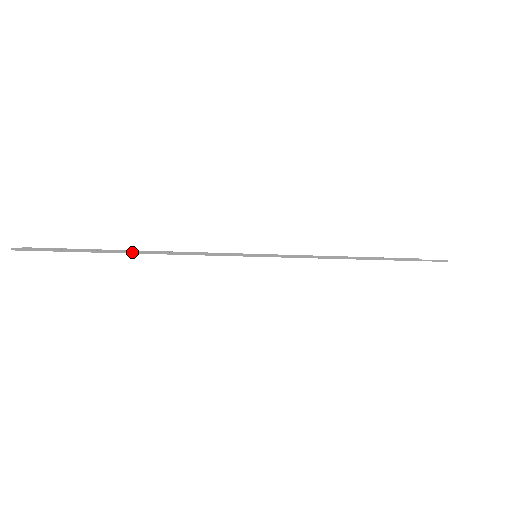
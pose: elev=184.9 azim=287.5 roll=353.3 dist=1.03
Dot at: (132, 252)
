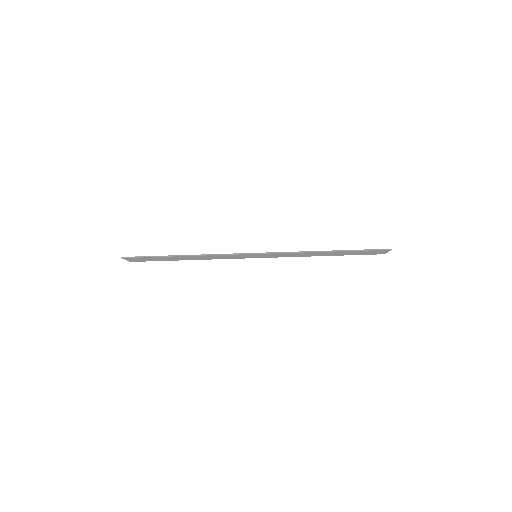
Dot at: (180, 255)
